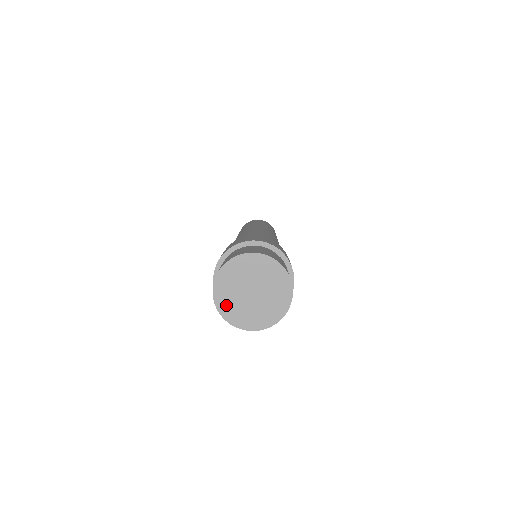
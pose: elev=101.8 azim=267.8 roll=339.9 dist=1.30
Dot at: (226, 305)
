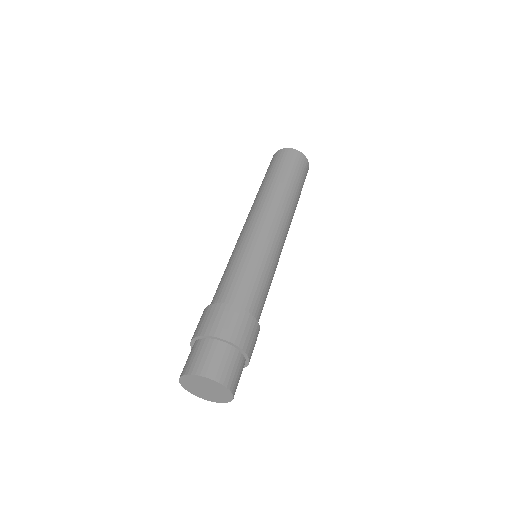
Dot at: (187, 386)
